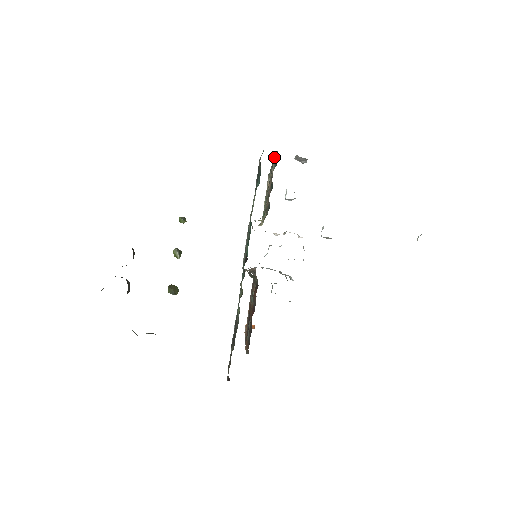
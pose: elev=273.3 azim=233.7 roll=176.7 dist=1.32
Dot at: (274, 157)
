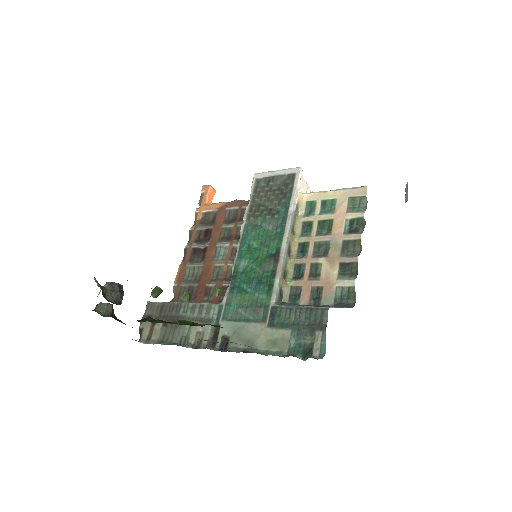
Dot at: (353, 284)
